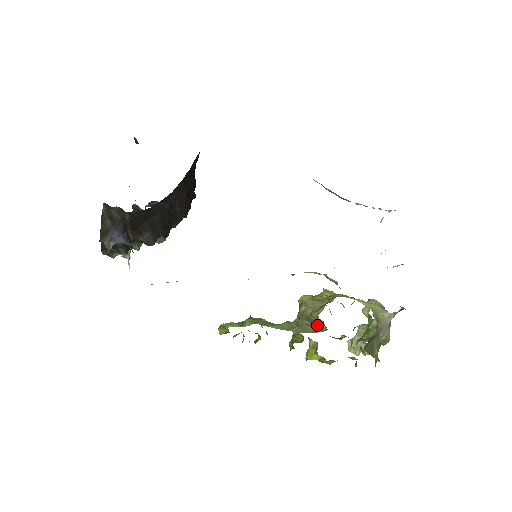
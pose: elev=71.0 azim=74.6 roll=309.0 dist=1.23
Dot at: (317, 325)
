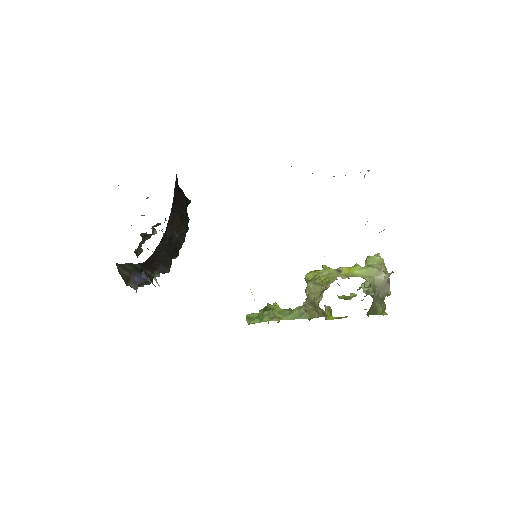
Dot at: (320, 311)
